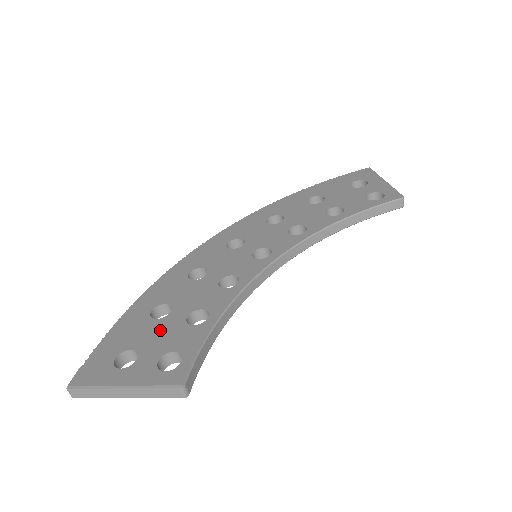
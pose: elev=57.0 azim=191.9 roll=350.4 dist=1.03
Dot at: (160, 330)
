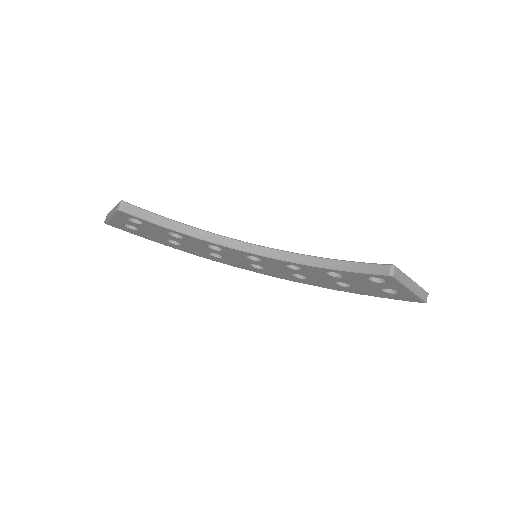
Dot at: occluded
